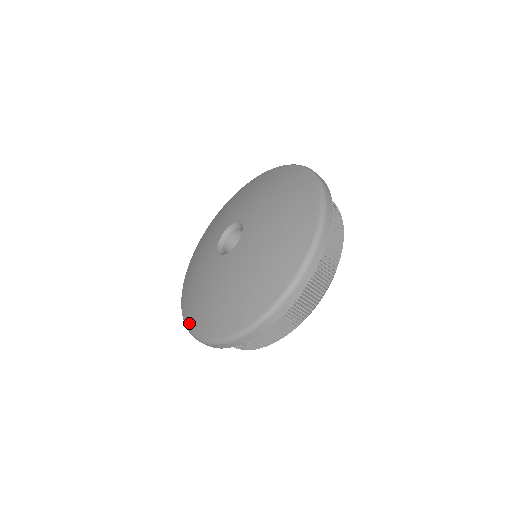
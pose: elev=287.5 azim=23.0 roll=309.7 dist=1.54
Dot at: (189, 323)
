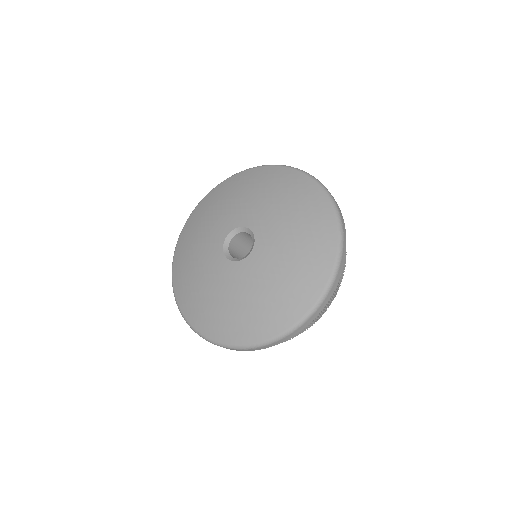
Dot at: (202, 329)
